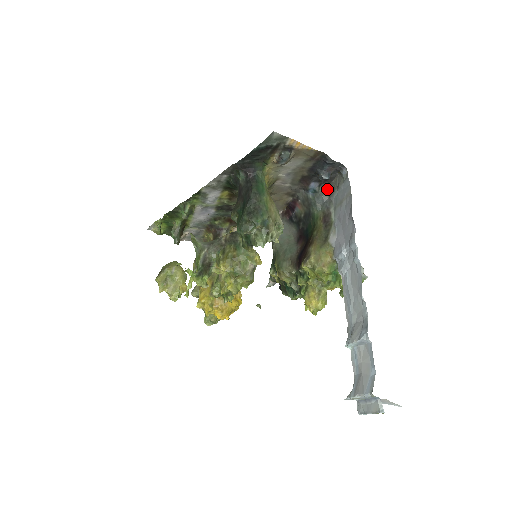
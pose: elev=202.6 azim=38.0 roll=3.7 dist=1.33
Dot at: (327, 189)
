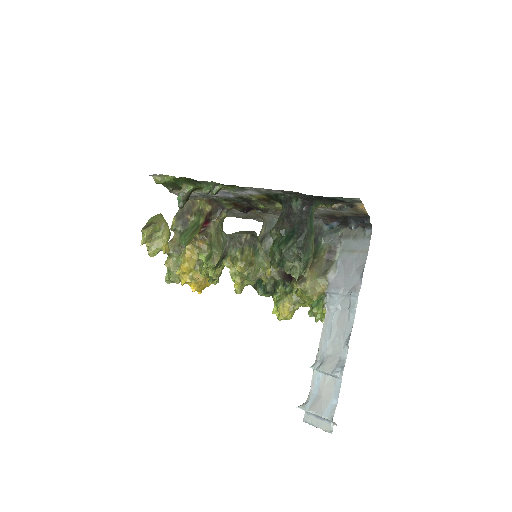
Dot at: (341, 230)
